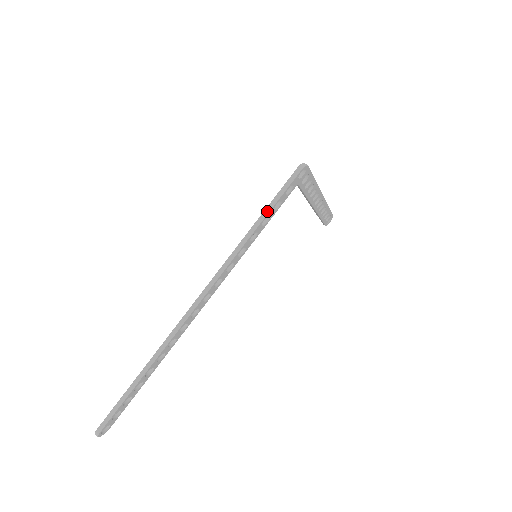
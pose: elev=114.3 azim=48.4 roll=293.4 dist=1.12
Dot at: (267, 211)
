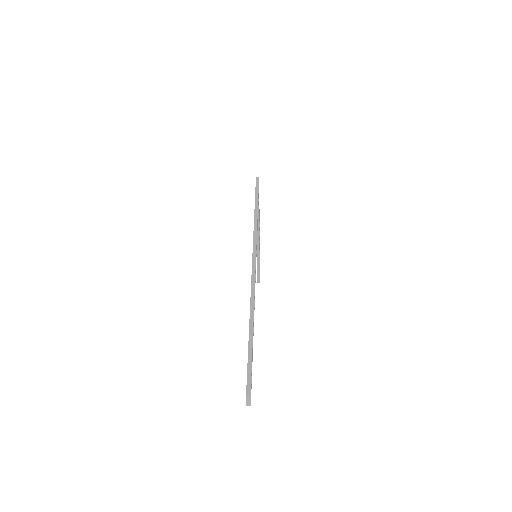
Dot at: (257, 202)
